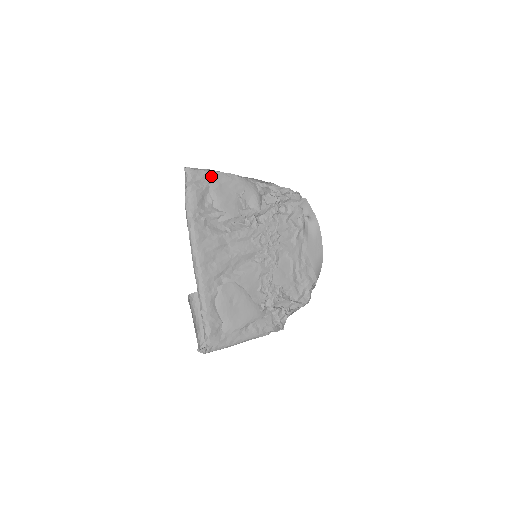
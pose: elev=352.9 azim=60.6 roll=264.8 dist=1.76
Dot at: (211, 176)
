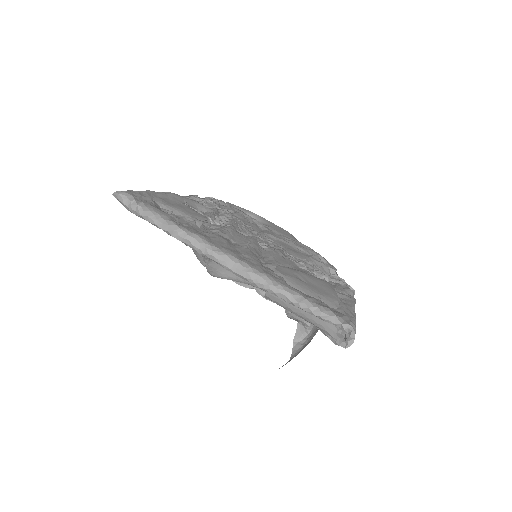
Dot at: (146, 193)
